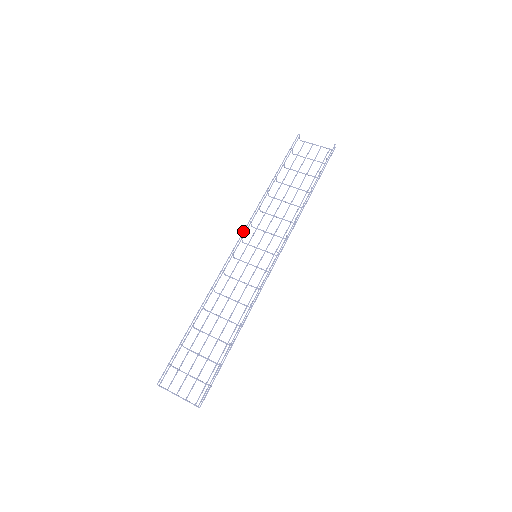
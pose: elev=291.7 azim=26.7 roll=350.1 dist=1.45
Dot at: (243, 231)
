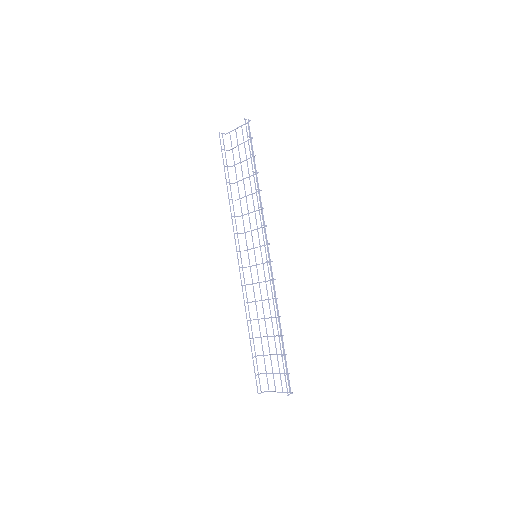
Dot at: occluded
